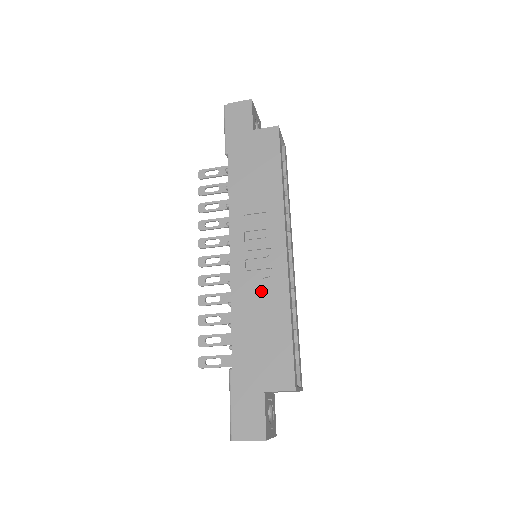
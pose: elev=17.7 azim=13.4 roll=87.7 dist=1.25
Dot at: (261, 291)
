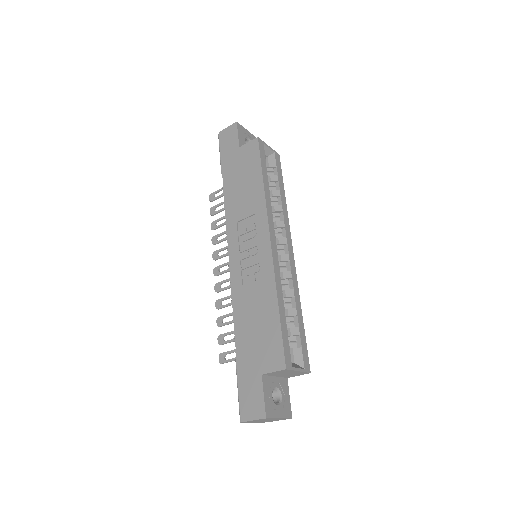
Dot at: (254, 285)
